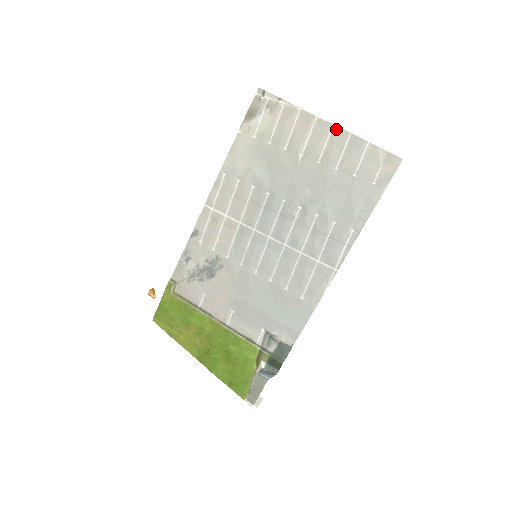
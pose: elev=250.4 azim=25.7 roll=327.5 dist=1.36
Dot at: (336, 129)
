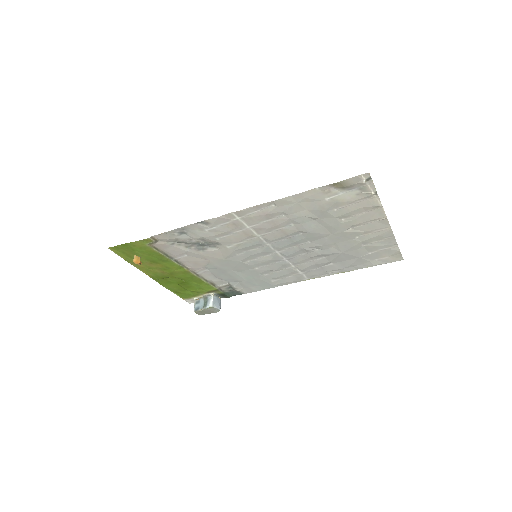
Dot at: (389, 230)
